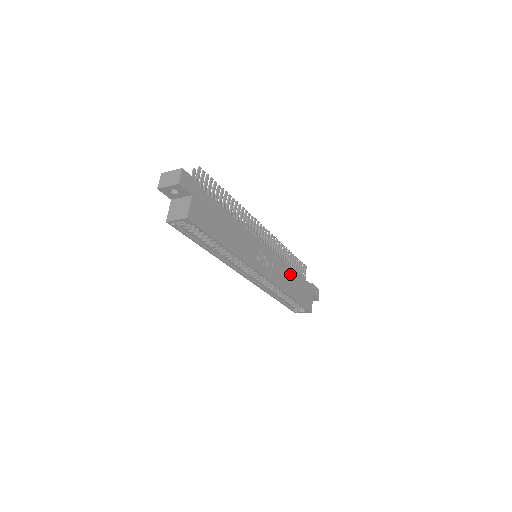
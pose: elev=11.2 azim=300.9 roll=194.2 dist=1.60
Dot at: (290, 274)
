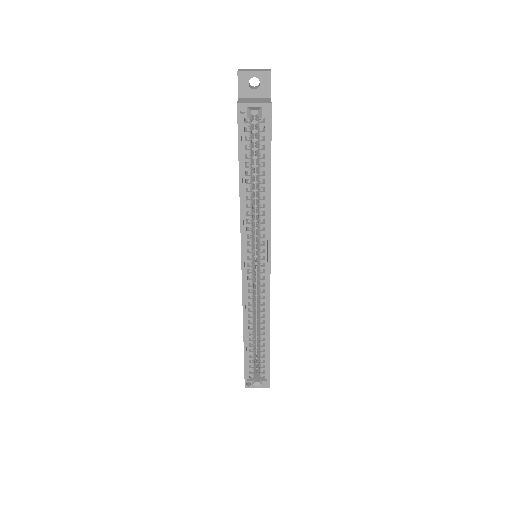
Dot at: occluded
